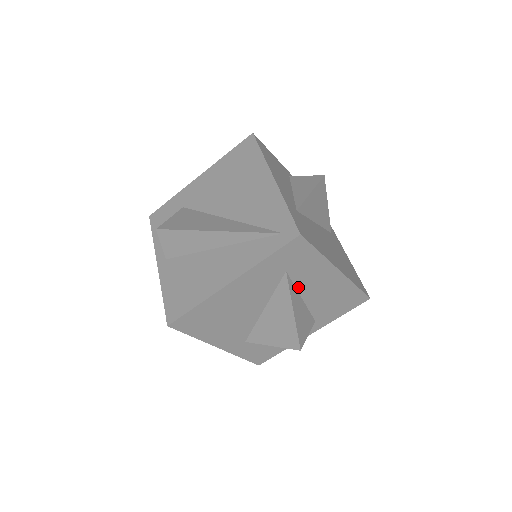
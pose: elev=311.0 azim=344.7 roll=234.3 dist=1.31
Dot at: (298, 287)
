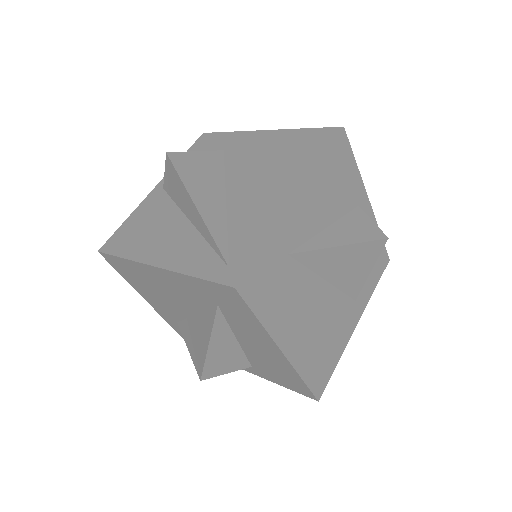
Dot at: (233, 327)
